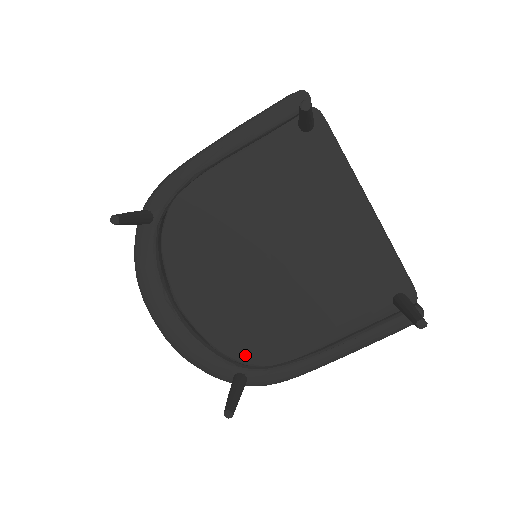
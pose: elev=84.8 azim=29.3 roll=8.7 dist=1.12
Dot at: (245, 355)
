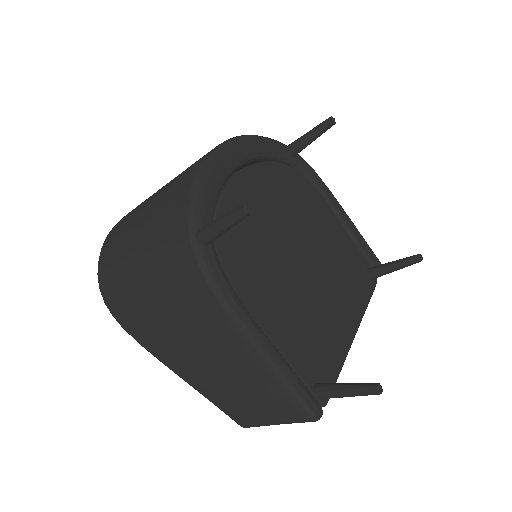
Dot at: (223, 242)
